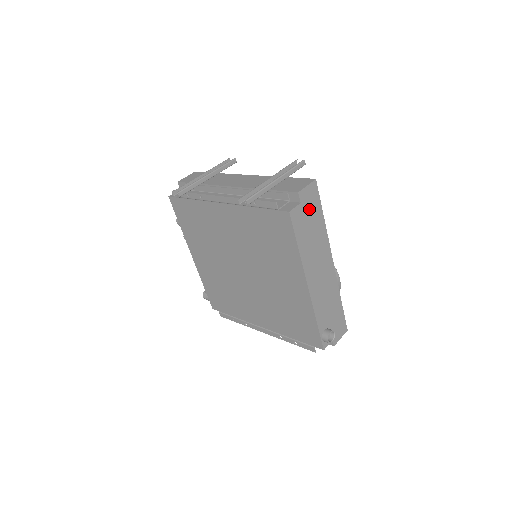
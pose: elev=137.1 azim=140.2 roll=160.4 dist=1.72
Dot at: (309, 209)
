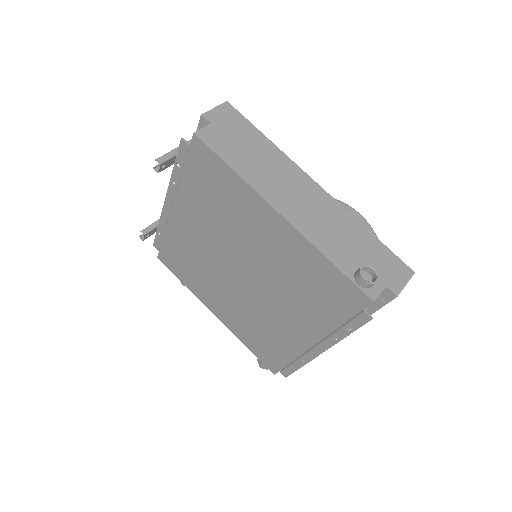
Dot at: (232, 130)
